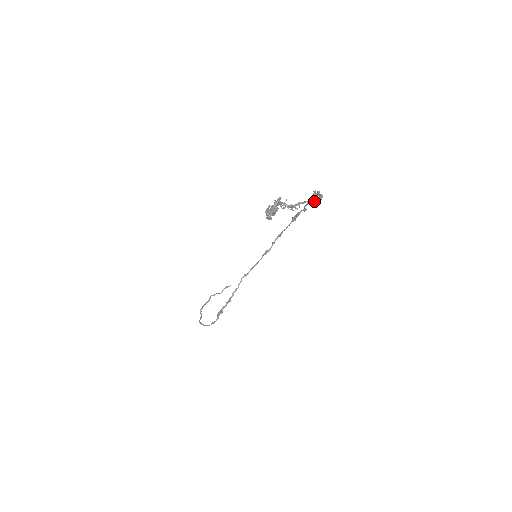
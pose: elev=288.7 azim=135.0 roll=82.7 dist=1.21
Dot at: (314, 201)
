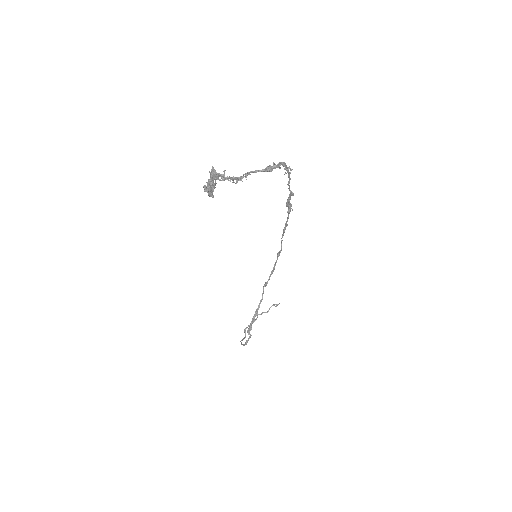
Dot at: (263, 170)
